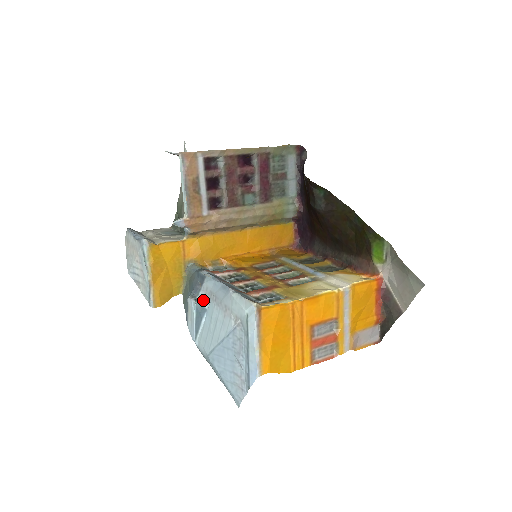
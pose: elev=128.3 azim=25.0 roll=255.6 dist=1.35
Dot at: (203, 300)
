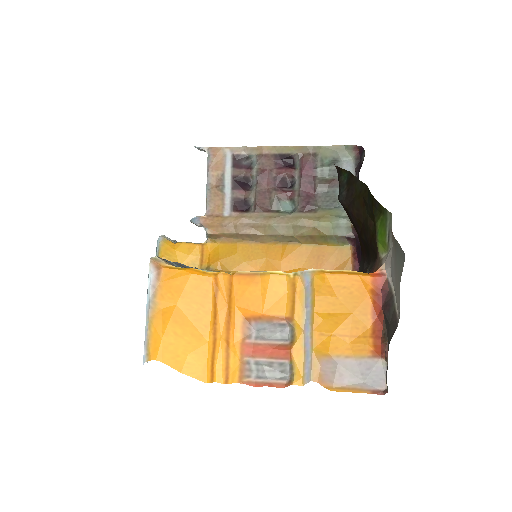
Dot at: occluded
